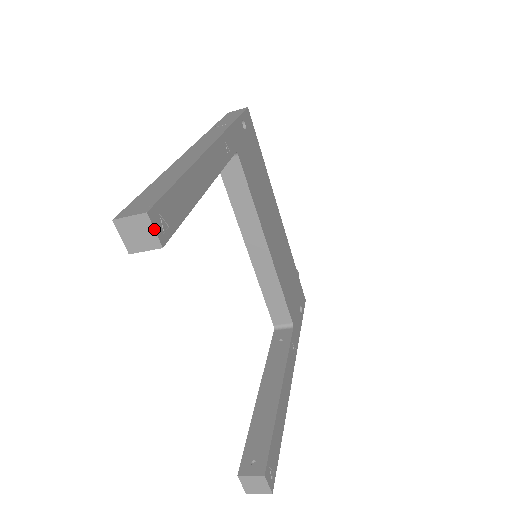
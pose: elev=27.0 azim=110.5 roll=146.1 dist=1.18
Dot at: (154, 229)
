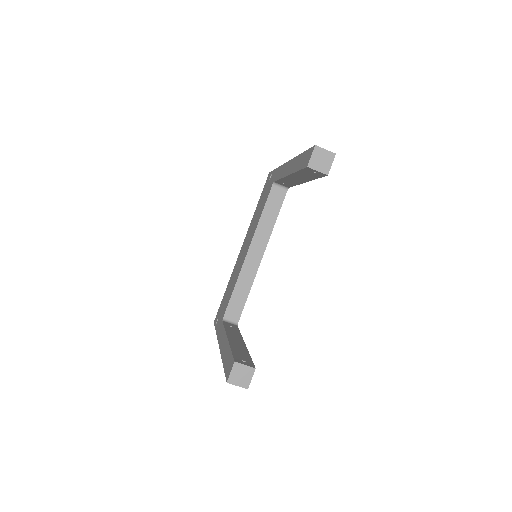
Dot at: occluded
